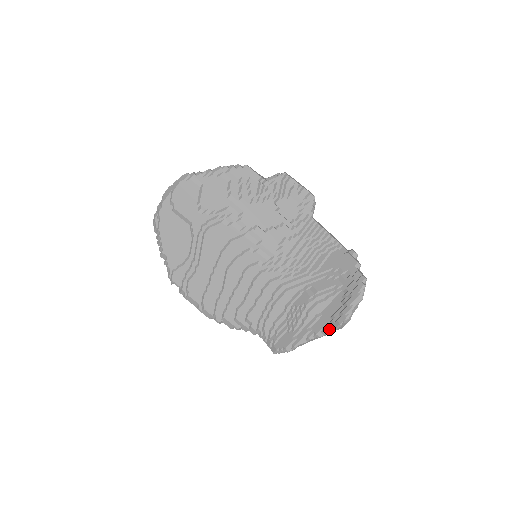
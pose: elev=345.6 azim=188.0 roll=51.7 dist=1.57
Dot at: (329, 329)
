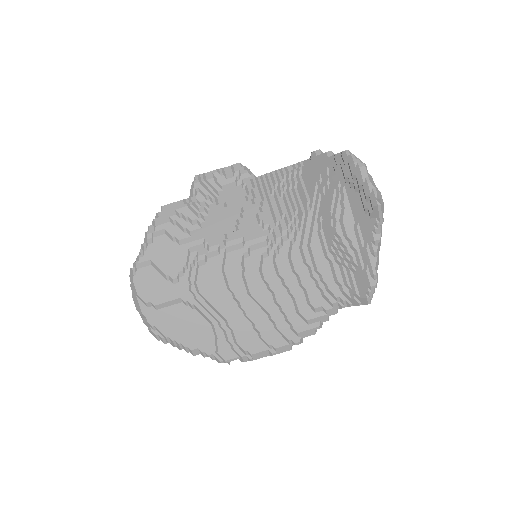
Dot at: (377, 222)
